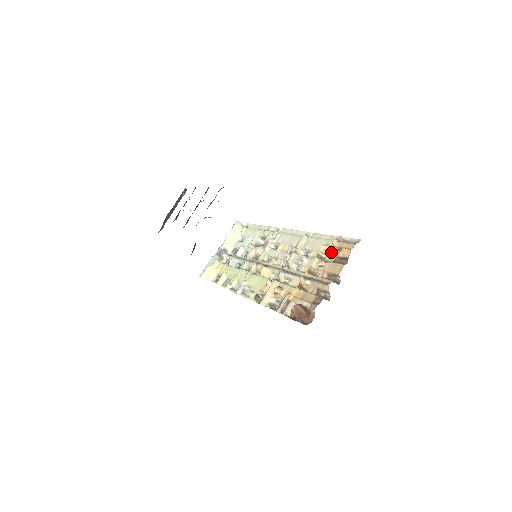
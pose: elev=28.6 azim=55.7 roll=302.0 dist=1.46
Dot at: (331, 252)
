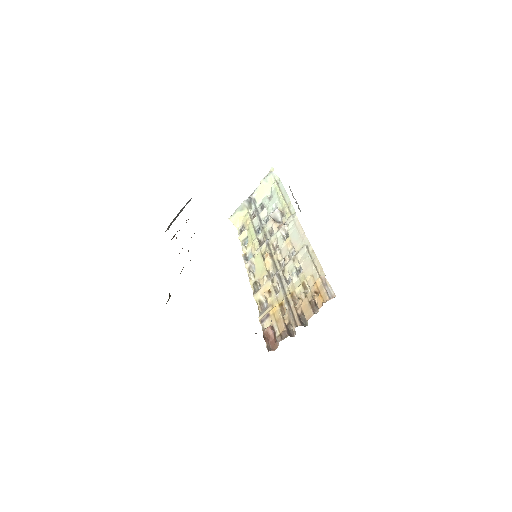
Dot at: (312, 289)
